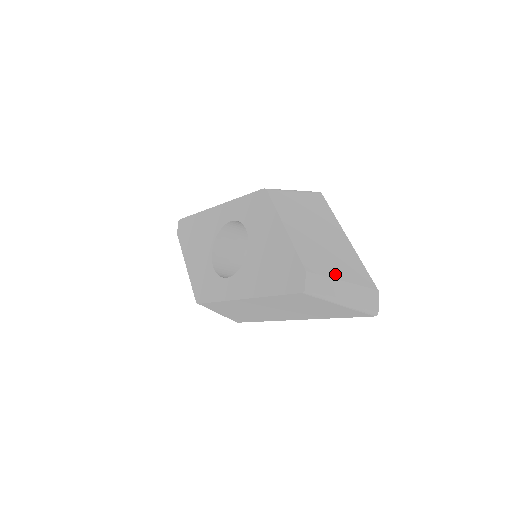
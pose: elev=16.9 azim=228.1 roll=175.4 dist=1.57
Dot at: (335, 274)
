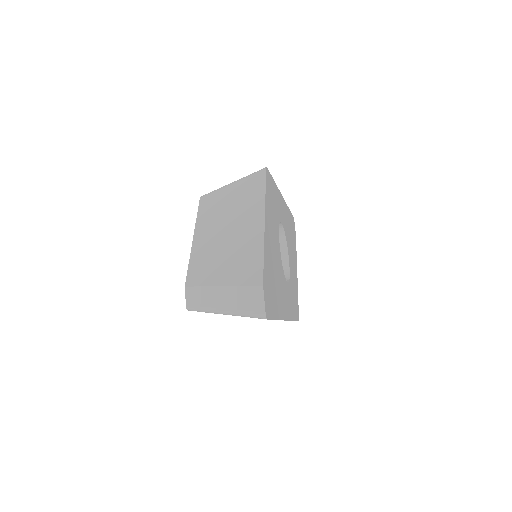
Dot at: (216, 280)
